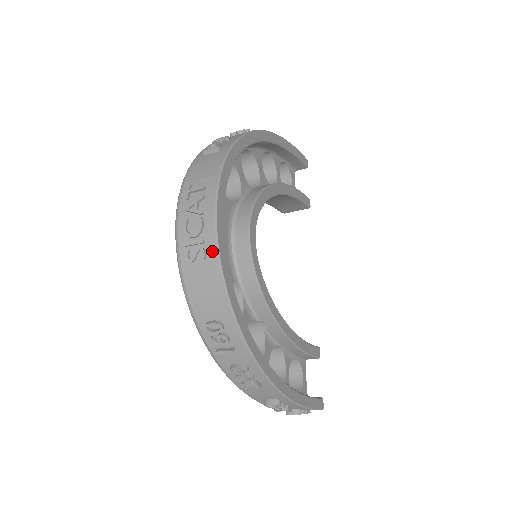
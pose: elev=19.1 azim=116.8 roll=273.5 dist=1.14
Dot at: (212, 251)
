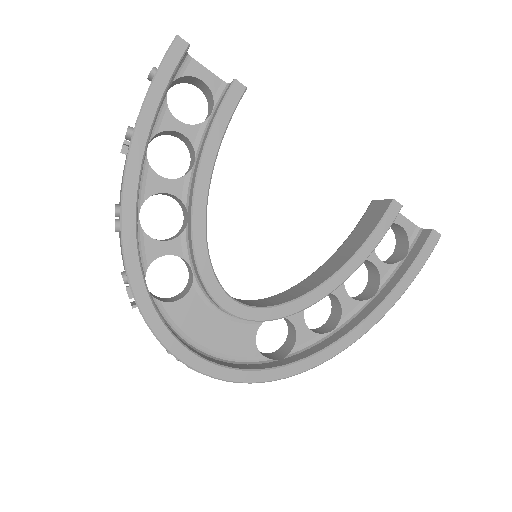
Dot at: (224, 380)
